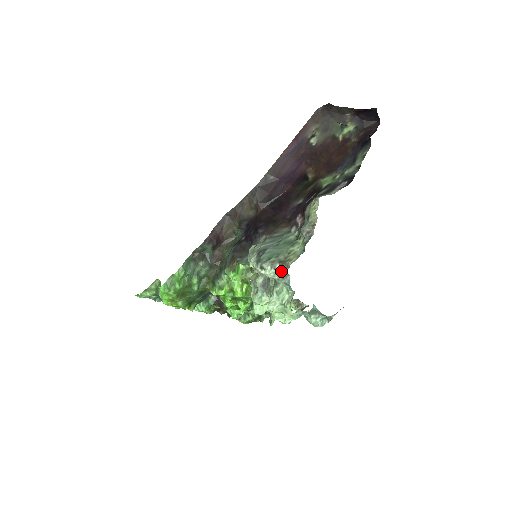
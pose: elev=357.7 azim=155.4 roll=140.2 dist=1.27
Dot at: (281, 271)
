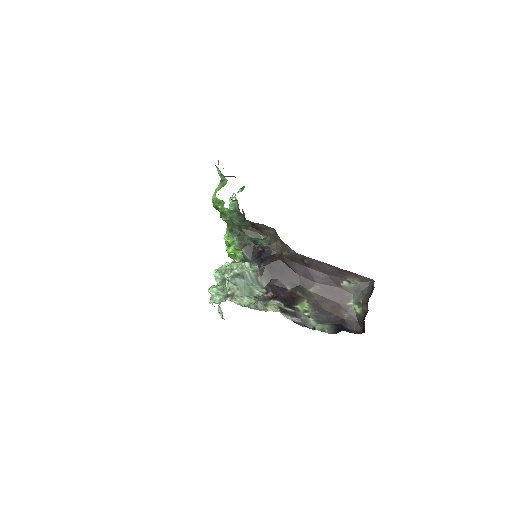
Dot at: (228, 295)
